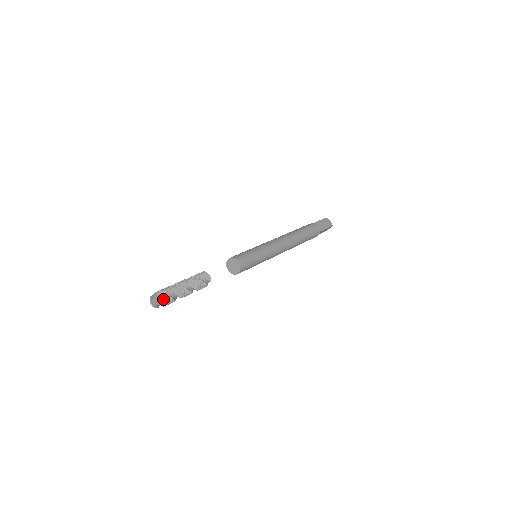
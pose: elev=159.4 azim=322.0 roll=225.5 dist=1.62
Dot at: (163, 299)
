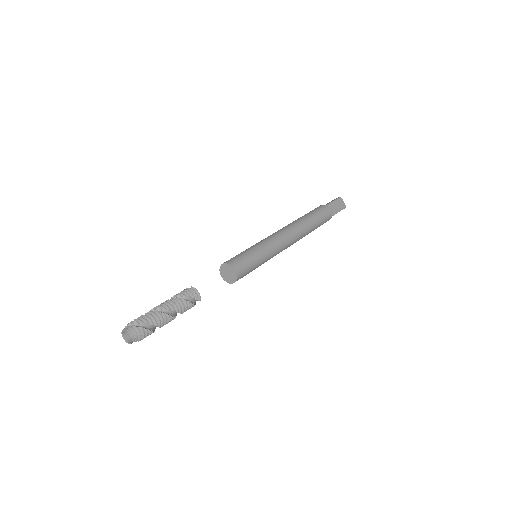
Dot at: (139, 335)
